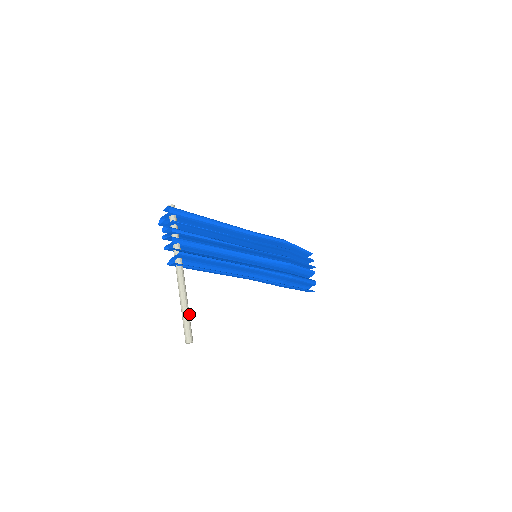
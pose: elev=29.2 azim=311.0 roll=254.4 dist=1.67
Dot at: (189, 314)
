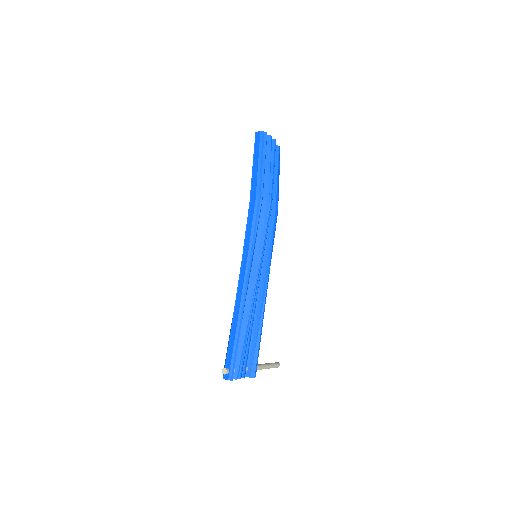
Dot at: (271, 365)
